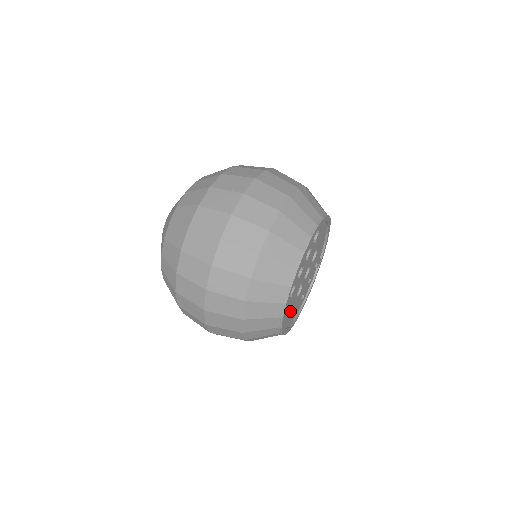
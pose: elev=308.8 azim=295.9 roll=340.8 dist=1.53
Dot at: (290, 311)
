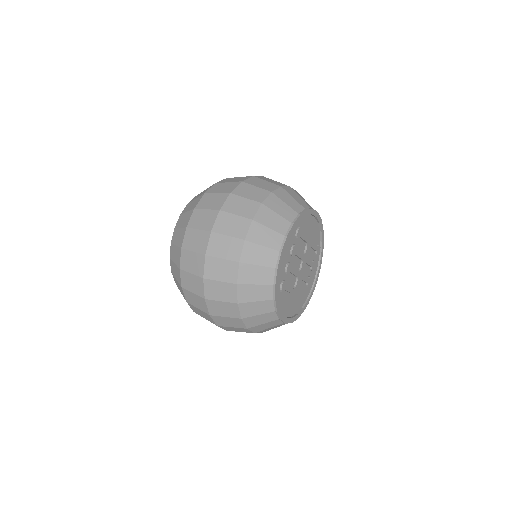
Dot at: (291, 301)
